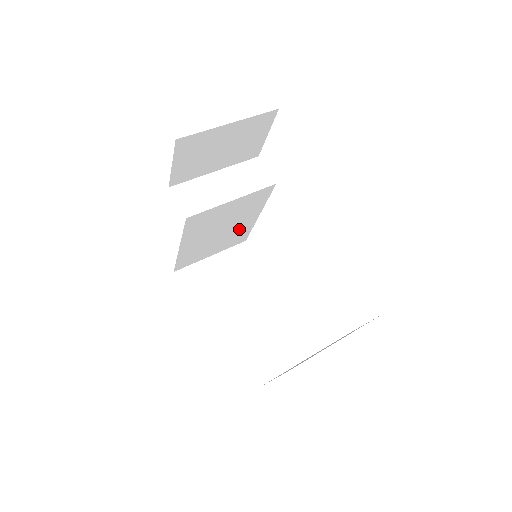
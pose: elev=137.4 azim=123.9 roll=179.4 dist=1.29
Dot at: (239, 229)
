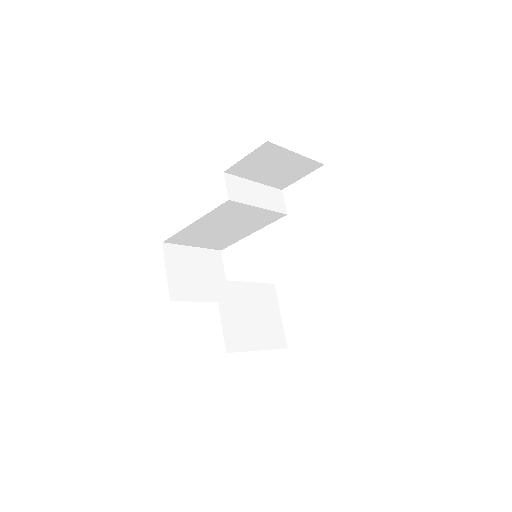
Dot at: (231, 236)
